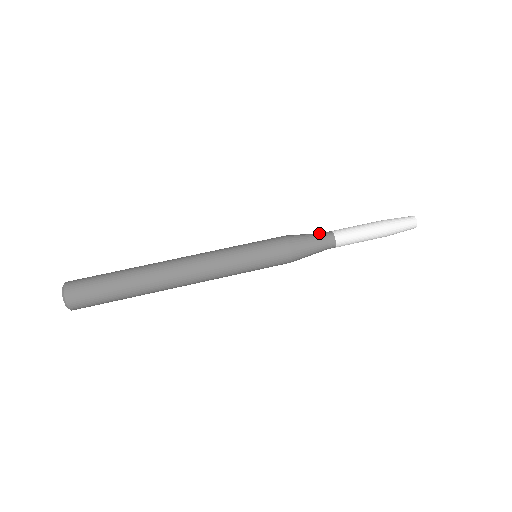
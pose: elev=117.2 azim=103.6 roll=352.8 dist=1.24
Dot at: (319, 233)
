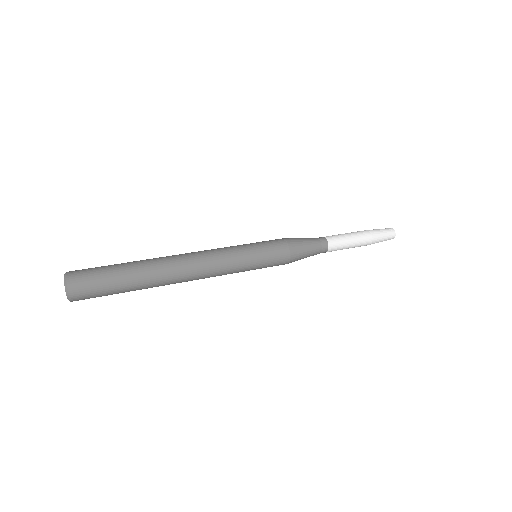
Dot at: occluded
